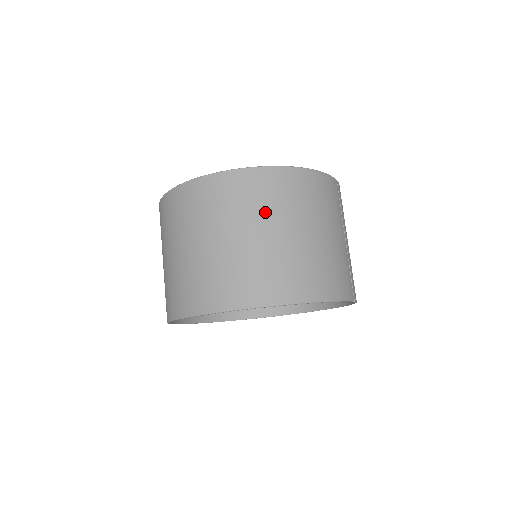
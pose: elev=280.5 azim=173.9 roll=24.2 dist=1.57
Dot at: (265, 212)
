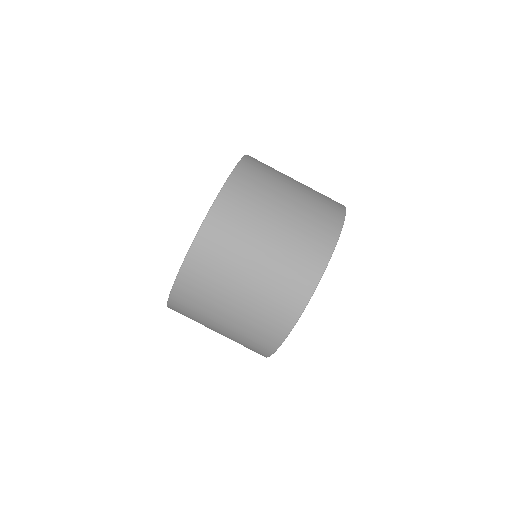
Dot at: (275, 181)
